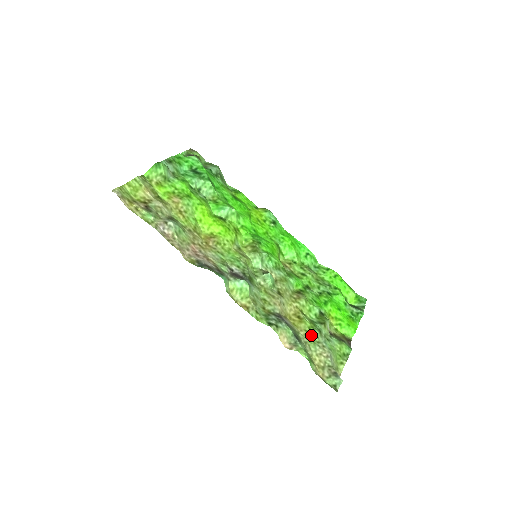
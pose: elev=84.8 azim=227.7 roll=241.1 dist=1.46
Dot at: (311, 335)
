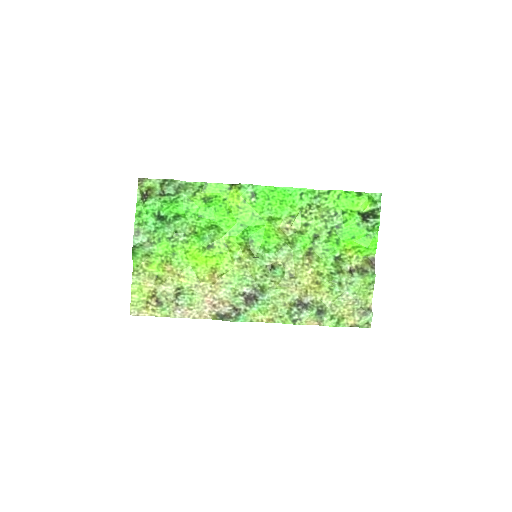
Dot at: (333, 294)
